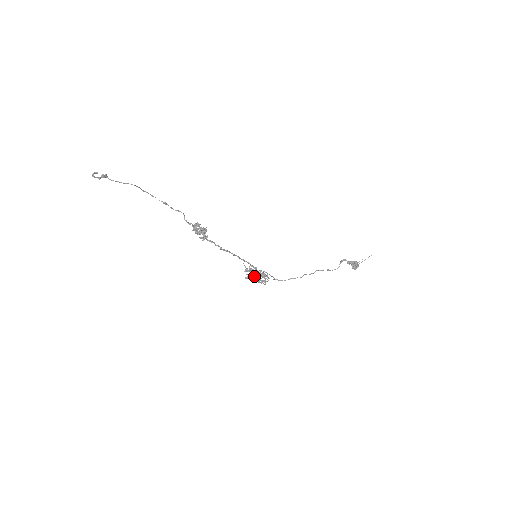
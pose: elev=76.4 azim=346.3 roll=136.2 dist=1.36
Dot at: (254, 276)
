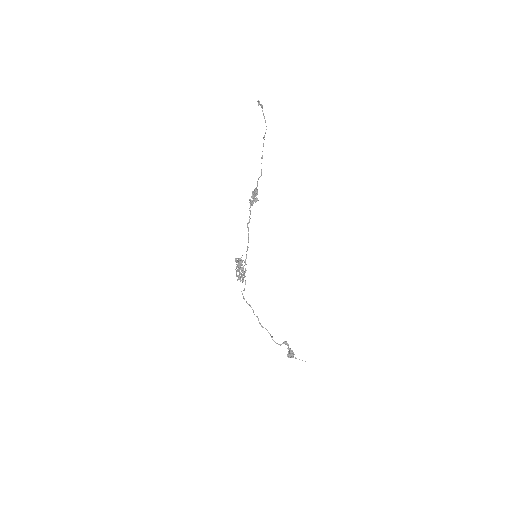
Dot at: (240, 266)
